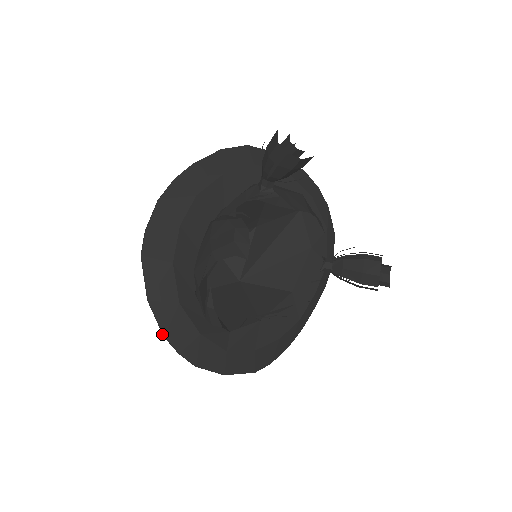
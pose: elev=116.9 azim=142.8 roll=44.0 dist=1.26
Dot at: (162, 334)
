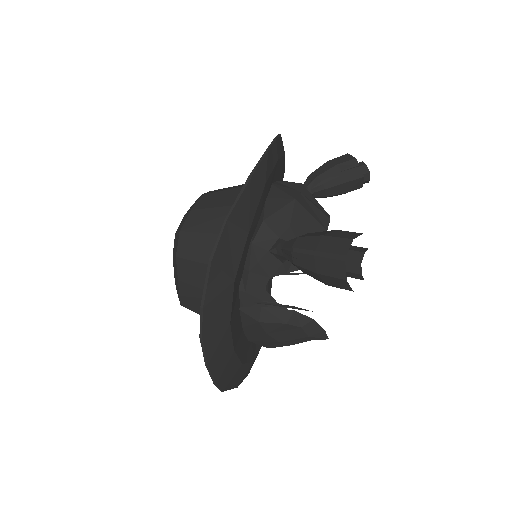
Dot at: occluded
